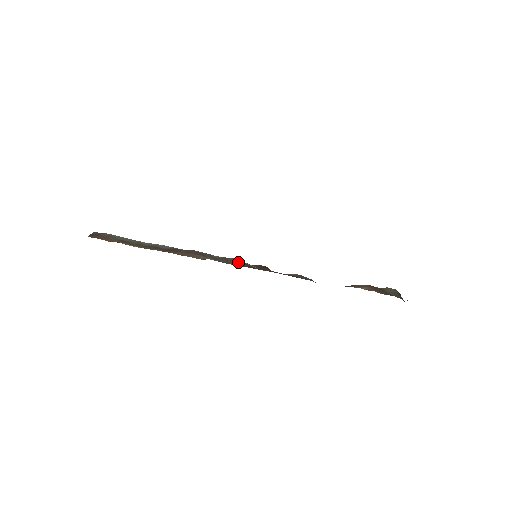
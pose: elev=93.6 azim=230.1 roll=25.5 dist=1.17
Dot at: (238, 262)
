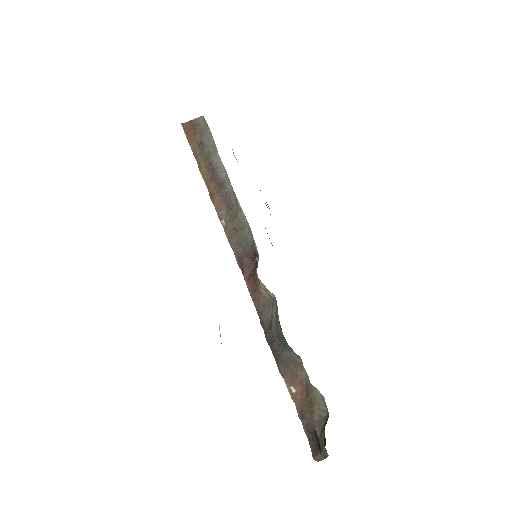
Dot at: (242, 241)
